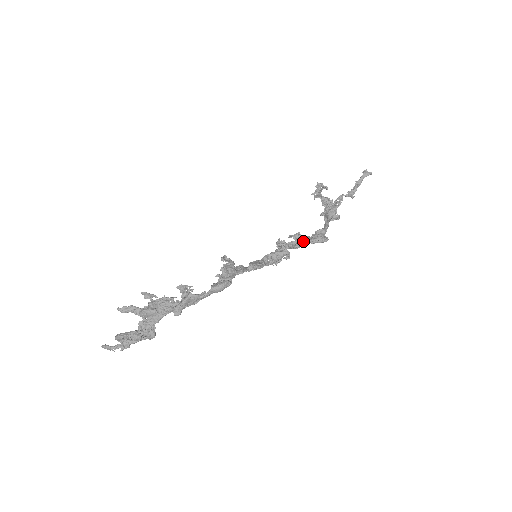
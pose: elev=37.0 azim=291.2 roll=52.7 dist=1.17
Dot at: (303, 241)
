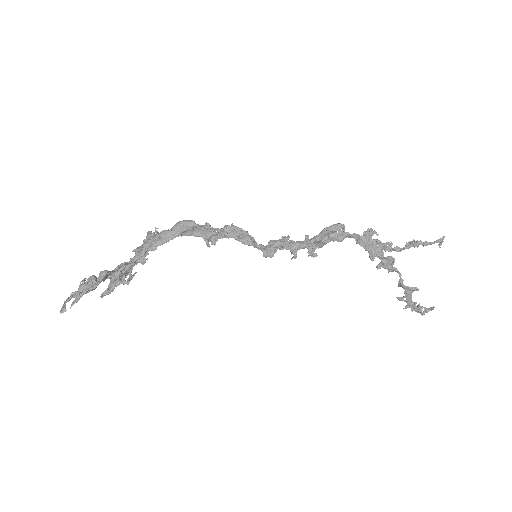
Dot at: (314, 237)
